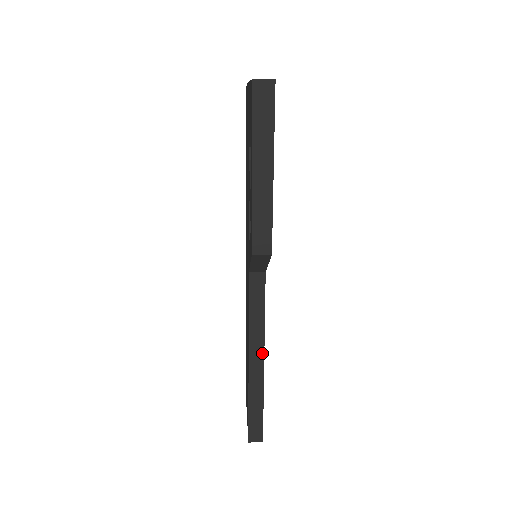
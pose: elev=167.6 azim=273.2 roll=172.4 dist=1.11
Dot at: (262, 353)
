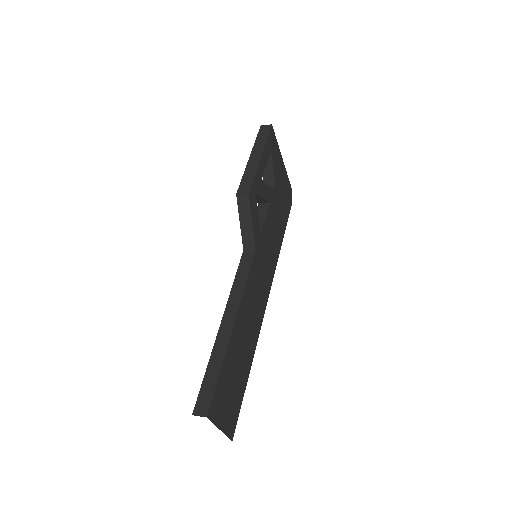
Dot at: (235, 314)
